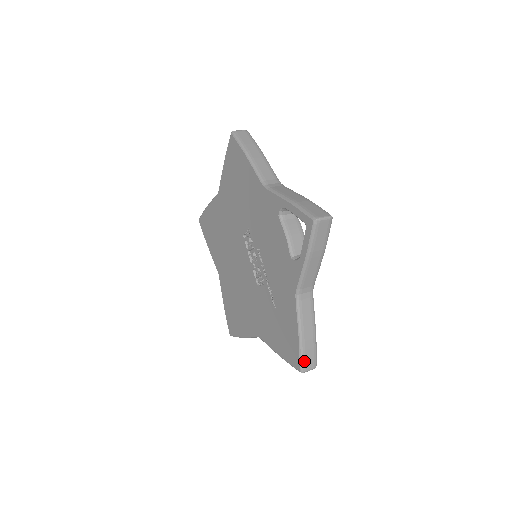
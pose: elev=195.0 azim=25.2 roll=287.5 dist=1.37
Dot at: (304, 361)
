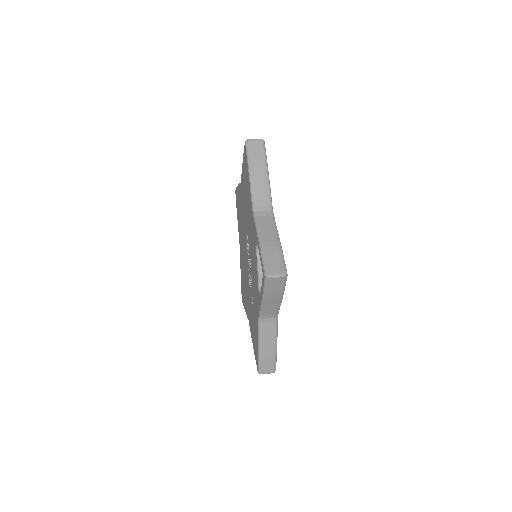
Dot at: (262, 367)
